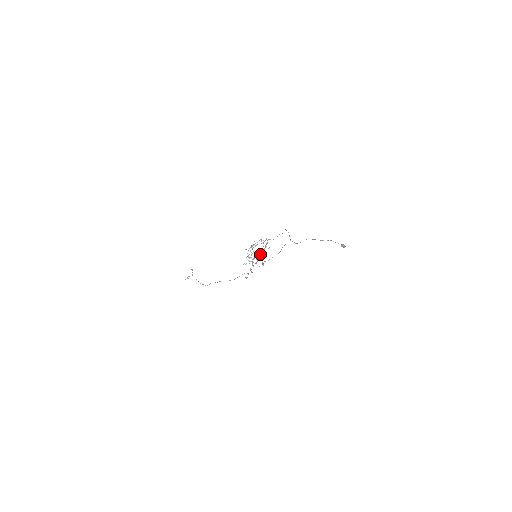
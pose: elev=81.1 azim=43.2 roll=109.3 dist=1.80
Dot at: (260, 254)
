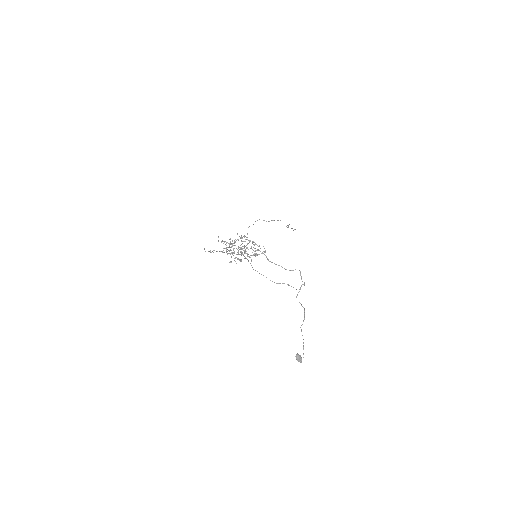
Dot at: occluded
